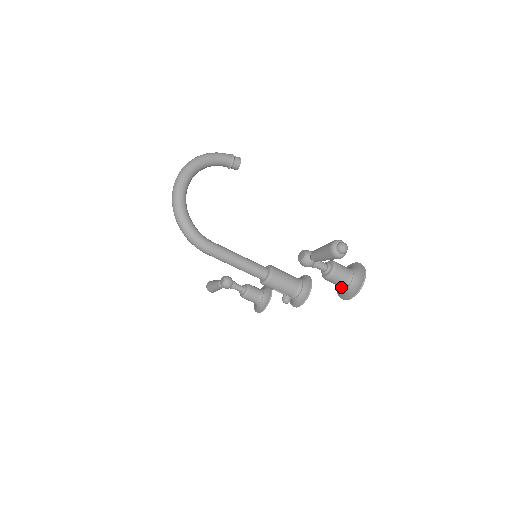
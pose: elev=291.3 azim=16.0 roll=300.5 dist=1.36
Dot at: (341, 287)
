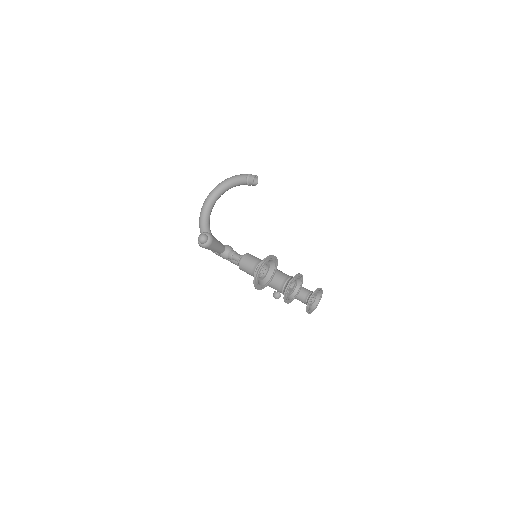
Dot at: occluded
